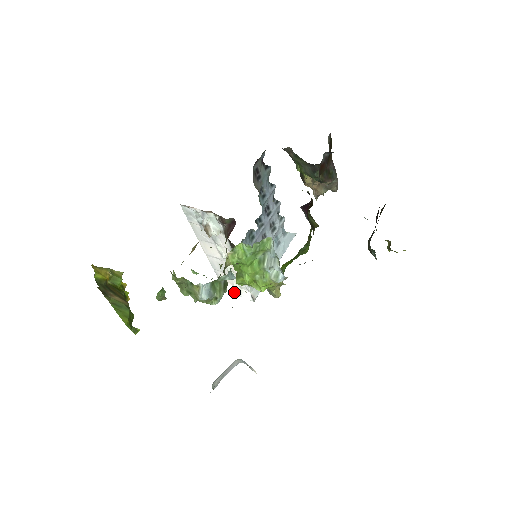
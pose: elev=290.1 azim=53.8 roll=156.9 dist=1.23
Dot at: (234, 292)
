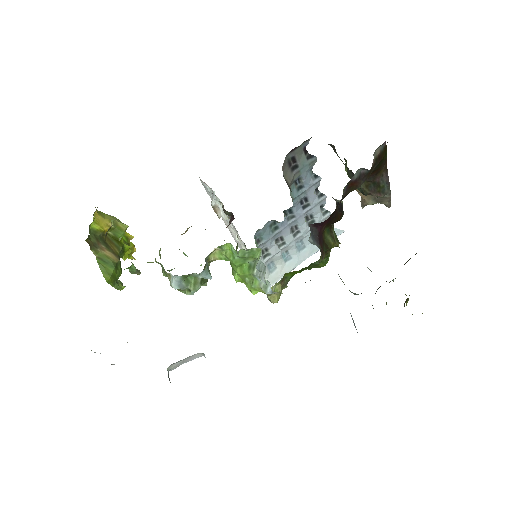
Dot at: occluded
